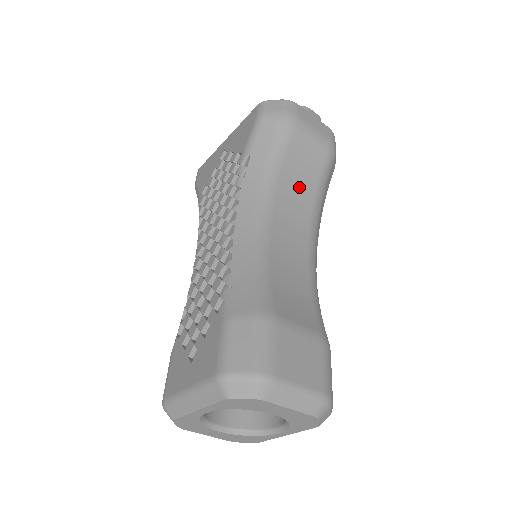
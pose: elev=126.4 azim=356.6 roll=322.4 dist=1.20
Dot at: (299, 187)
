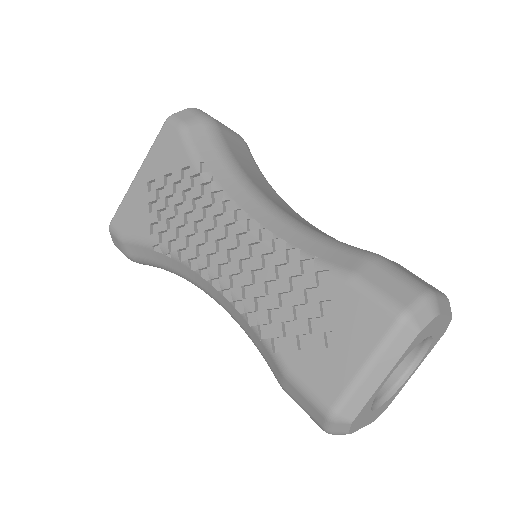
Dot at: (256, 175)
